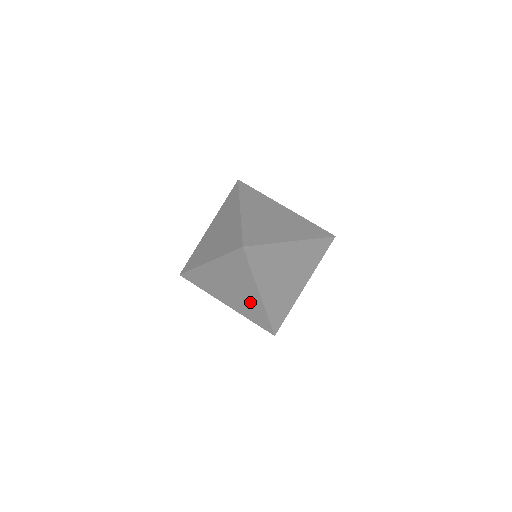
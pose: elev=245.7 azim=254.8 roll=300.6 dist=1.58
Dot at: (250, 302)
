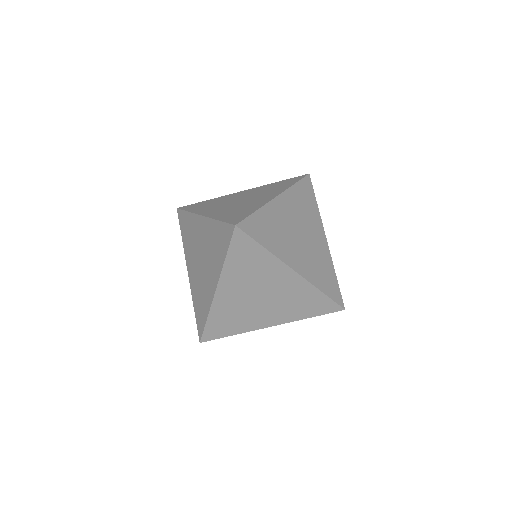
Dot at: (250, 204)
